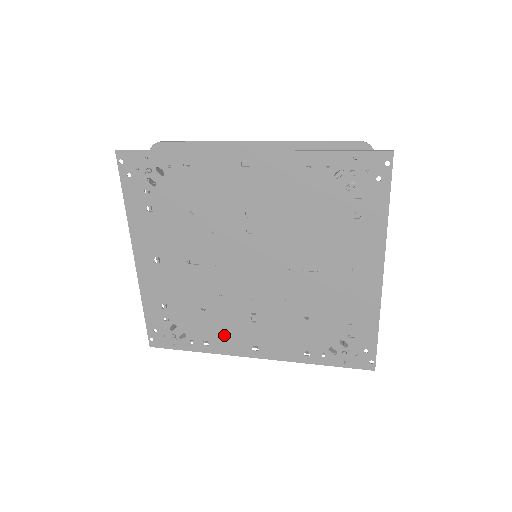
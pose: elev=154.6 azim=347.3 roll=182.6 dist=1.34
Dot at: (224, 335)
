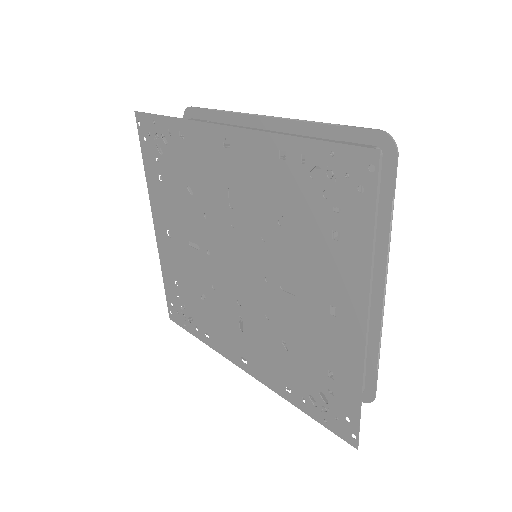
Dot at: (219, 333)
